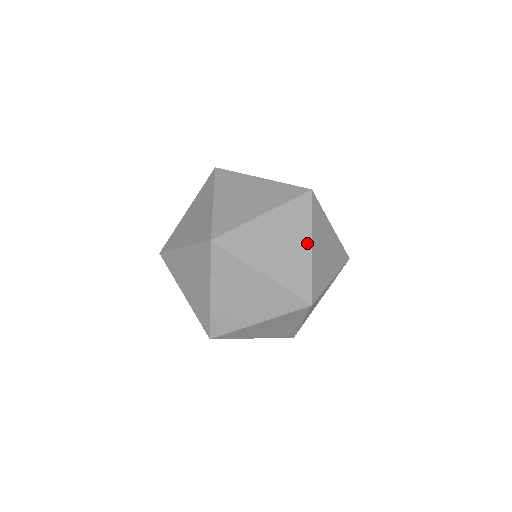
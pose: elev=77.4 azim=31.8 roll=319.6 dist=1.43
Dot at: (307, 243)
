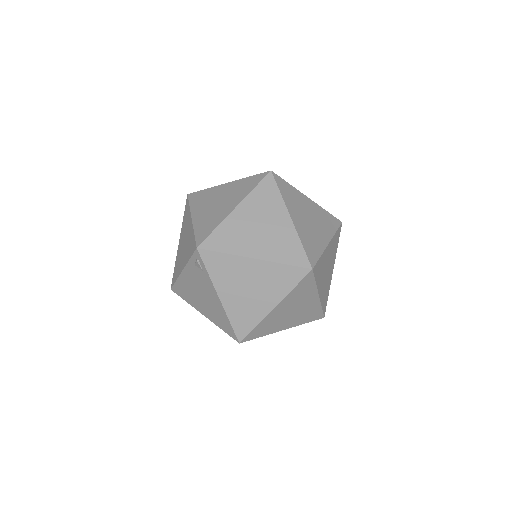
Dot at: (333, 267)
